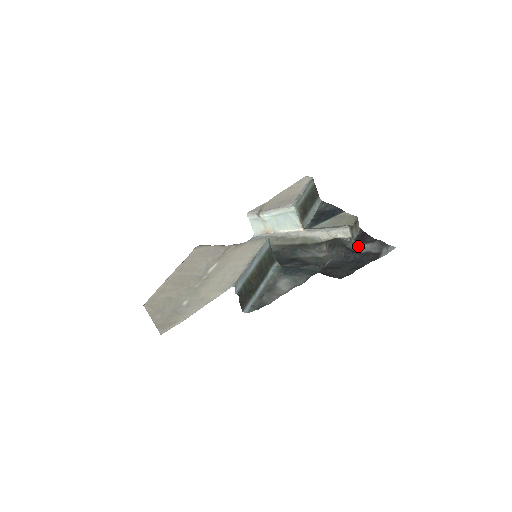
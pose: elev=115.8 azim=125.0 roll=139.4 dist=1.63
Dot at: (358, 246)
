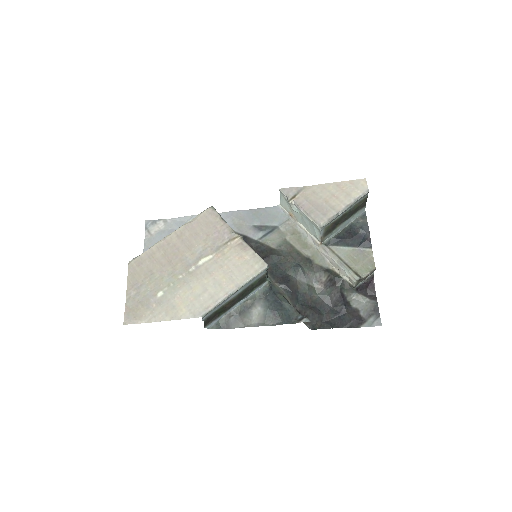
Dot at: (355, 295)
